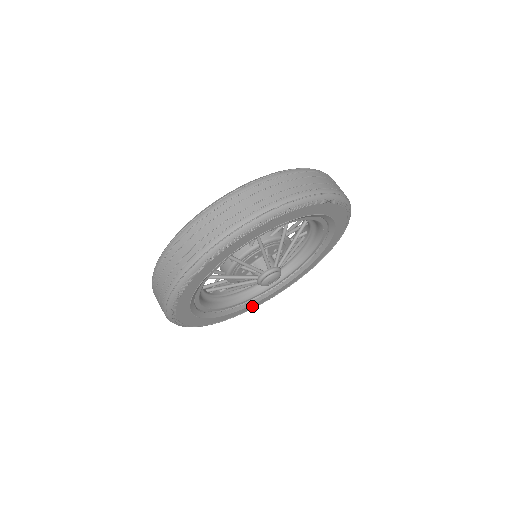
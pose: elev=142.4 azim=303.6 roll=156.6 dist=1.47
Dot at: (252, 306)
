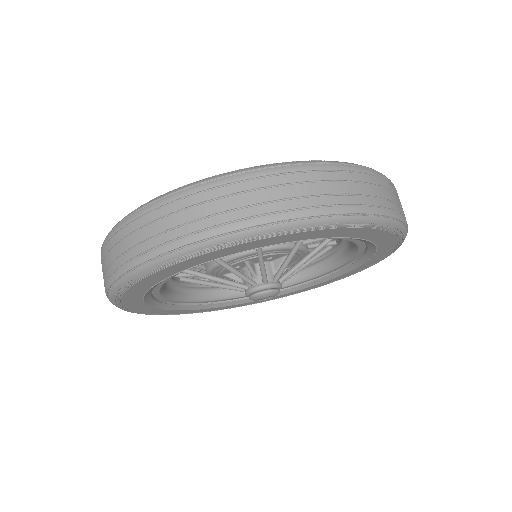
Dot at: (184, 311)
